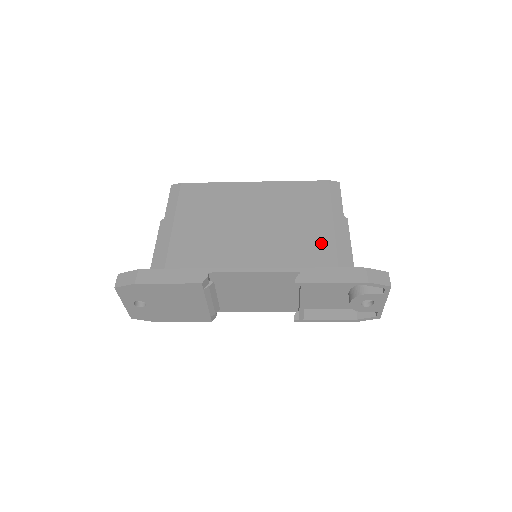
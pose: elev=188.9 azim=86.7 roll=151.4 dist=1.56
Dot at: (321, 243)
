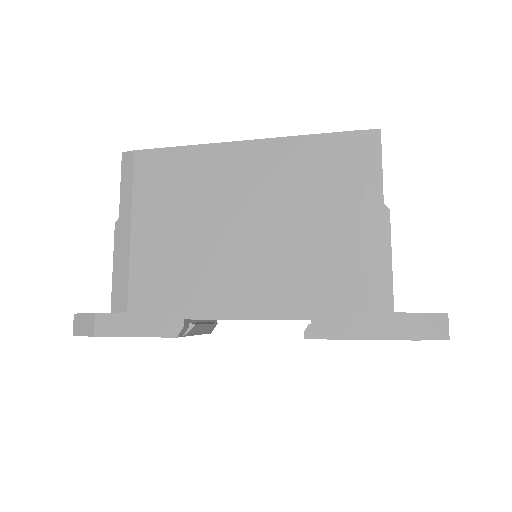
Dot at: (344, 265)
